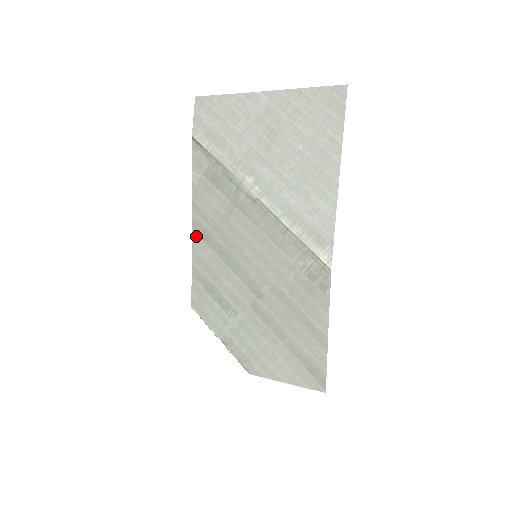
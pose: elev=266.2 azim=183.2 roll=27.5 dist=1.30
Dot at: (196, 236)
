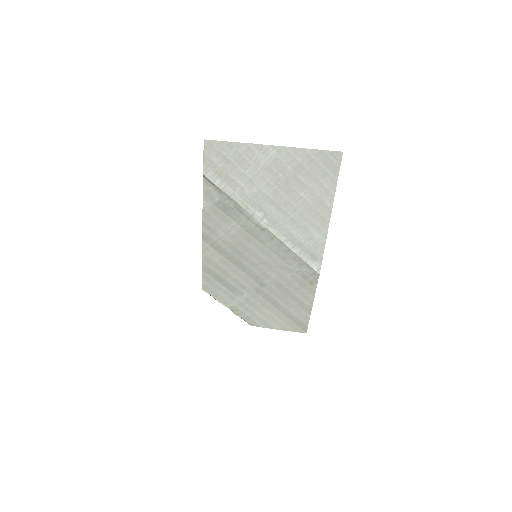
Dot at: (206, 245)
